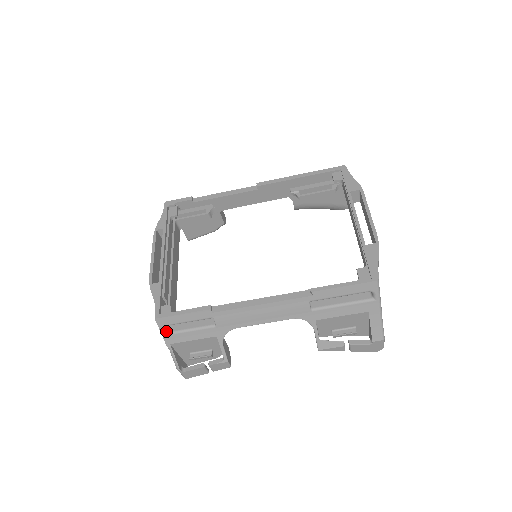
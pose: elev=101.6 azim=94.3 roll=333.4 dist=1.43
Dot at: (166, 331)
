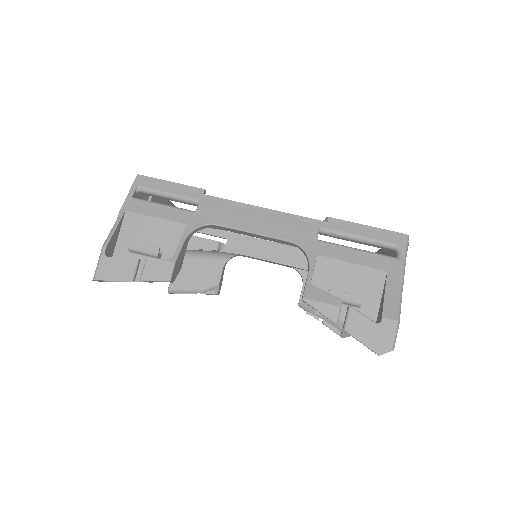
Dot at: (134, 197)
